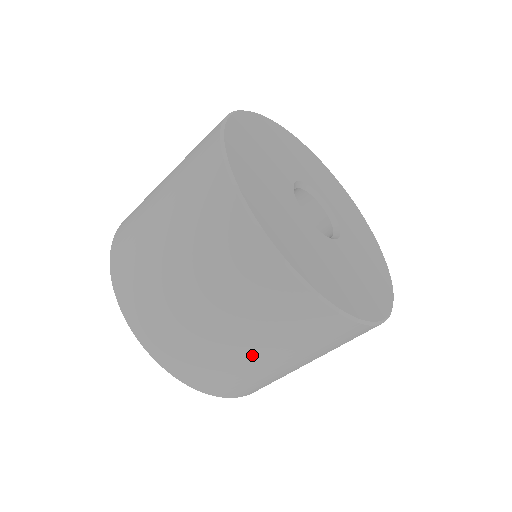
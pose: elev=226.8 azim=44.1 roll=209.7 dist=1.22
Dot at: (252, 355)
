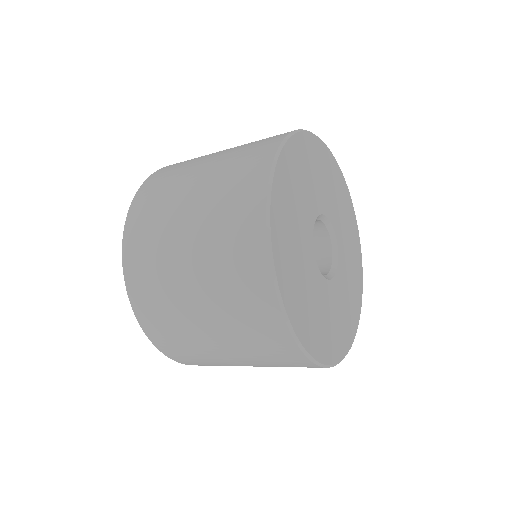
Dot at: occluded
